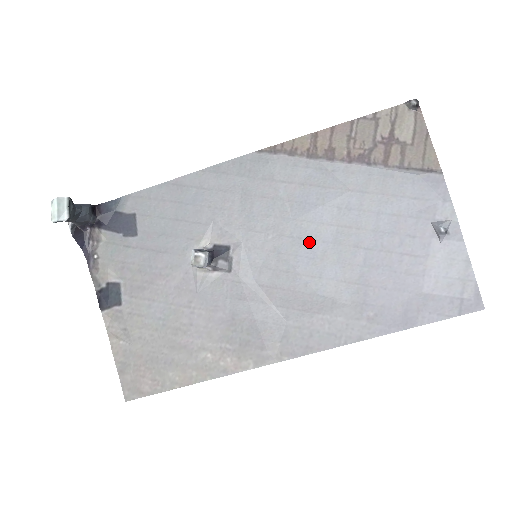
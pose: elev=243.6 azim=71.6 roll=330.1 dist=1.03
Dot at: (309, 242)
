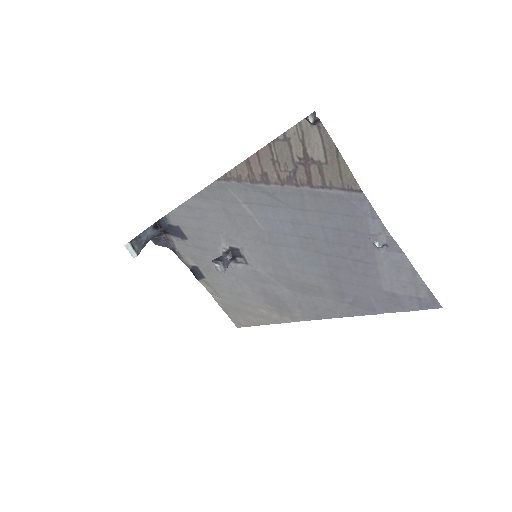
Dot at: (284, 247)
